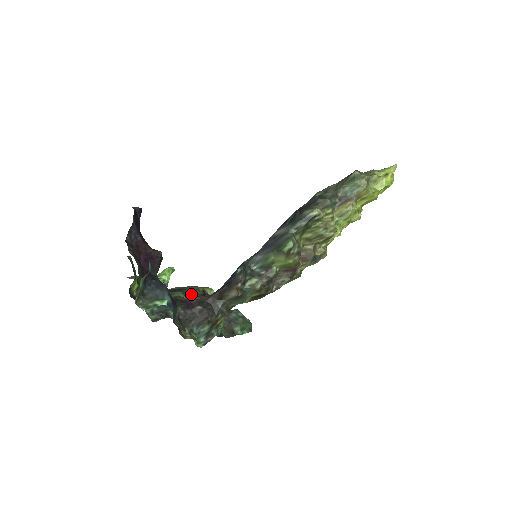
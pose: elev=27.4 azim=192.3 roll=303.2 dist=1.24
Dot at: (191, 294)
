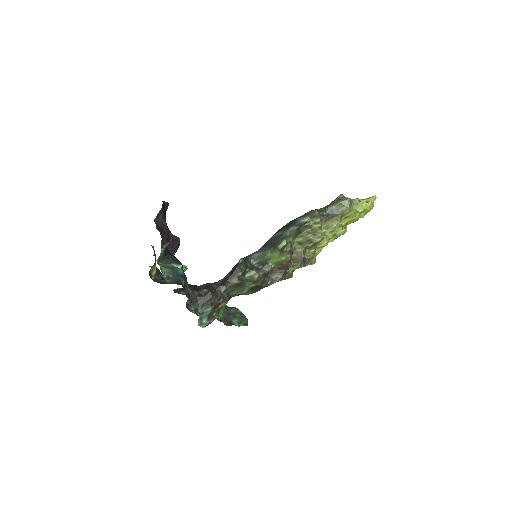
Dot at: occluded
